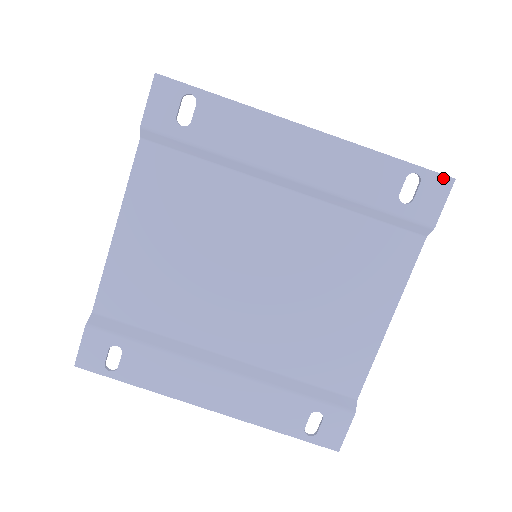
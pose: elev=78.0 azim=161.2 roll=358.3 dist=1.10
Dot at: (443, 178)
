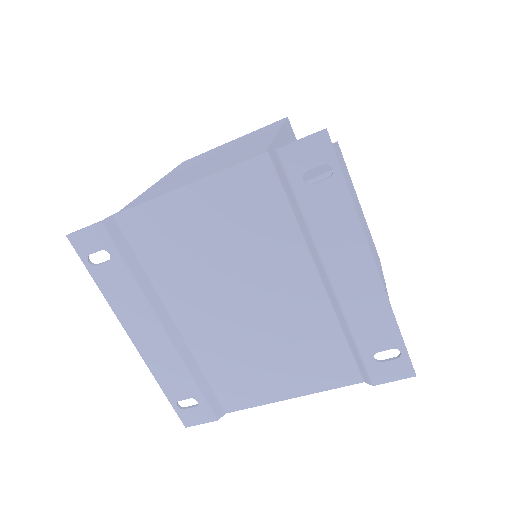
Dot at: (411, 369)
